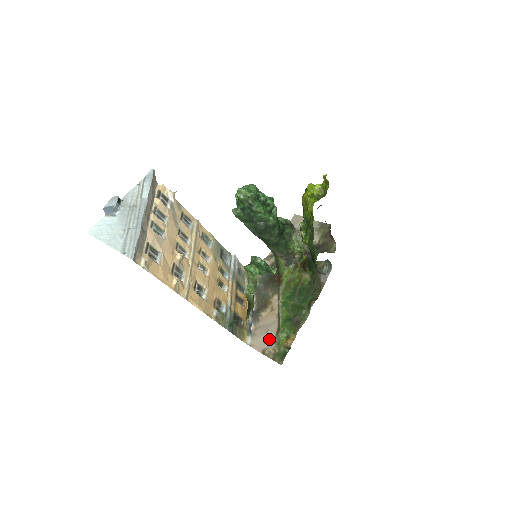
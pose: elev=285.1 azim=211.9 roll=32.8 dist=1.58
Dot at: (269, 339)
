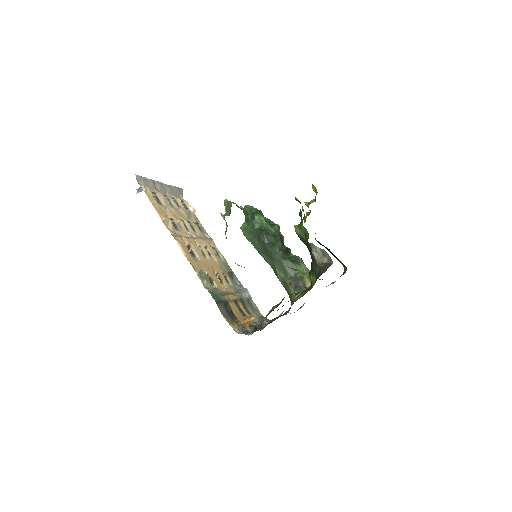
Dot at: occluded
